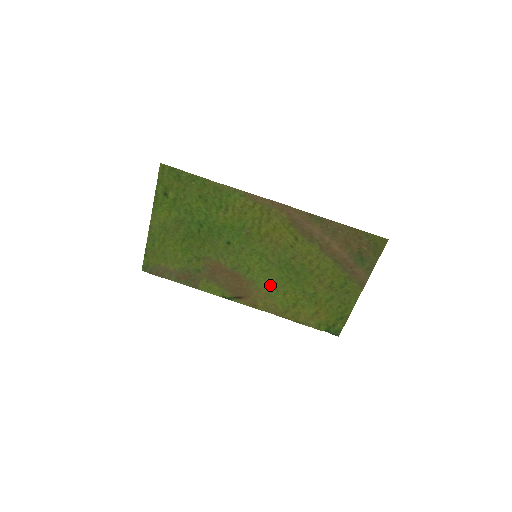
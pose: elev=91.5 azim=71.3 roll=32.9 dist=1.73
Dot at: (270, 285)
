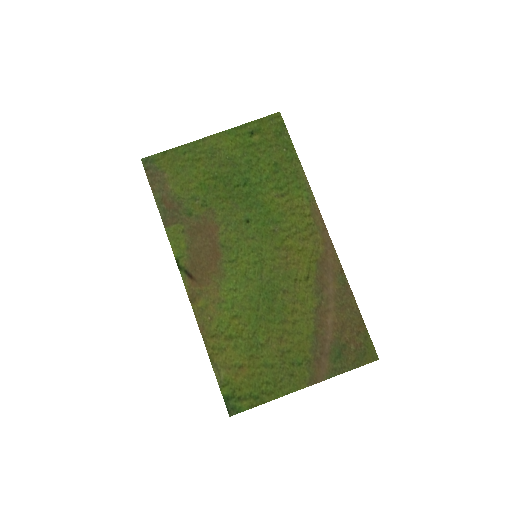
Dot at: (233, 294)
